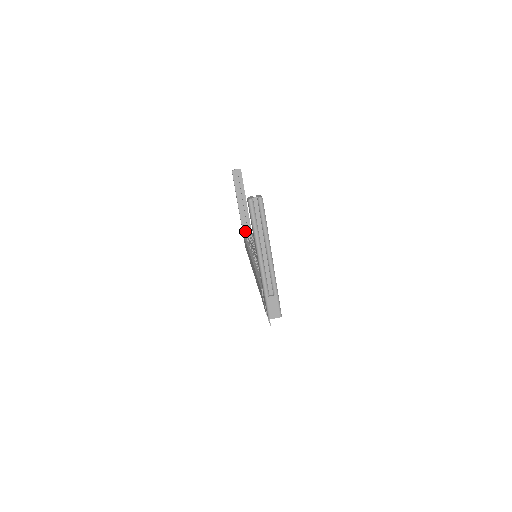
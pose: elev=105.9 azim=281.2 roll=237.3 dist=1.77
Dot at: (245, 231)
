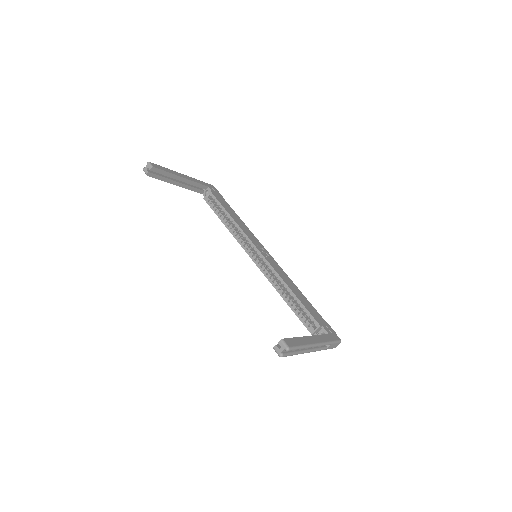
Dot at: (200, 191)
